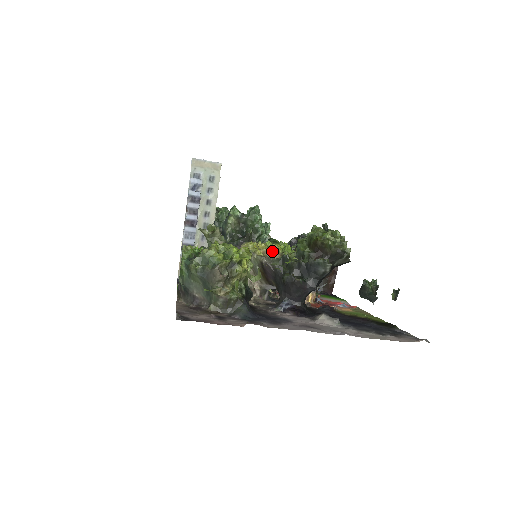
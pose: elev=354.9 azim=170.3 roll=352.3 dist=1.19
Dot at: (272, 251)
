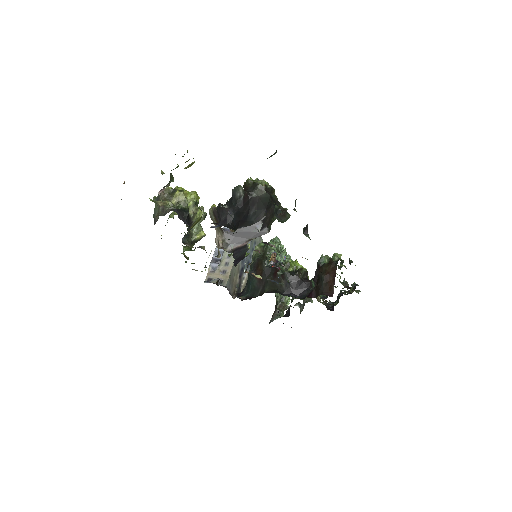
Dot at: occluded
